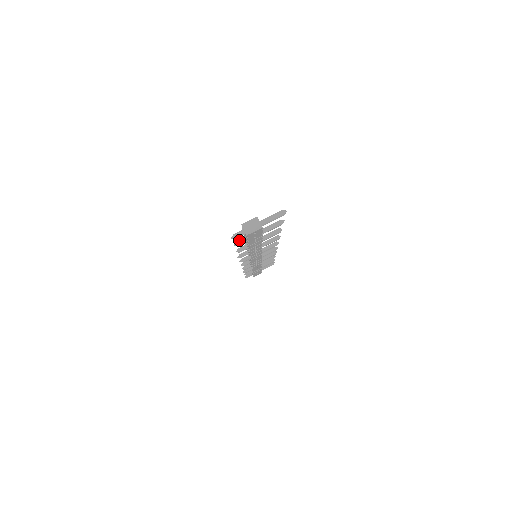
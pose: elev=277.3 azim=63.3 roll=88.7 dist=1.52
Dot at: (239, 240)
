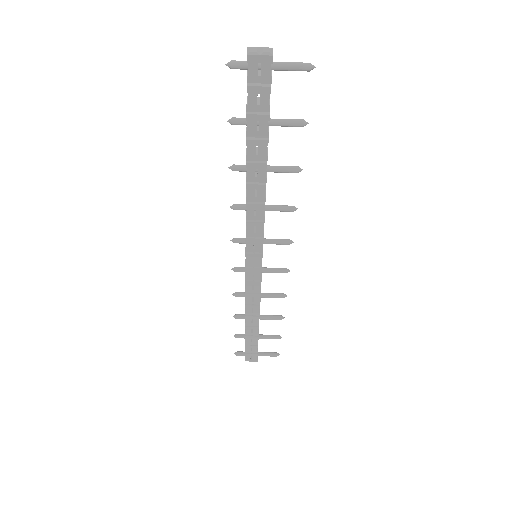
Dot at: occluded
